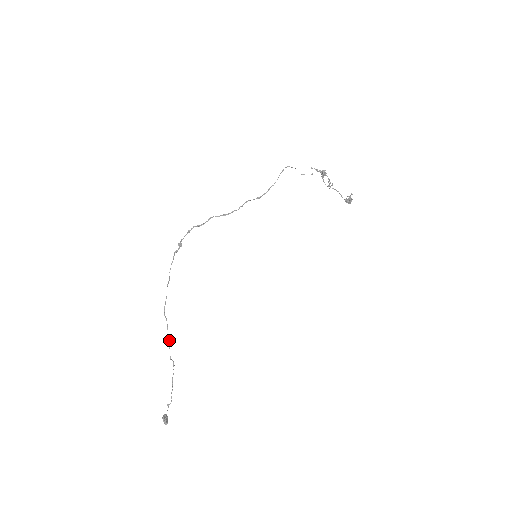
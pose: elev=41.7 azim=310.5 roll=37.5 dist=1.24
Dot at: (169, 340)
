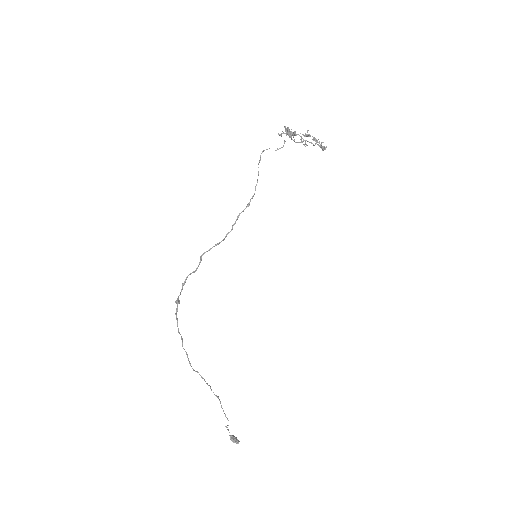
Dot at: (209, 385)
